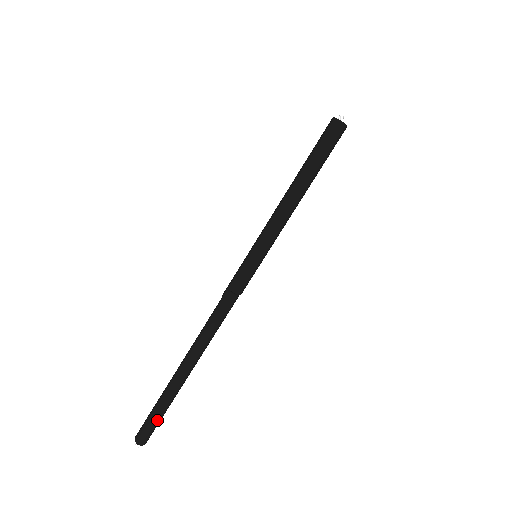
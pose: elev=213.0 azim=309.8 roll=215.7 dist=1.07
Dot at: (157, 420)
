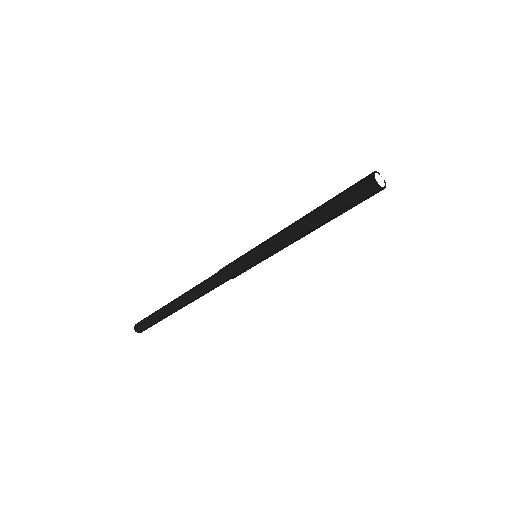
Dot at: (150, 324)
